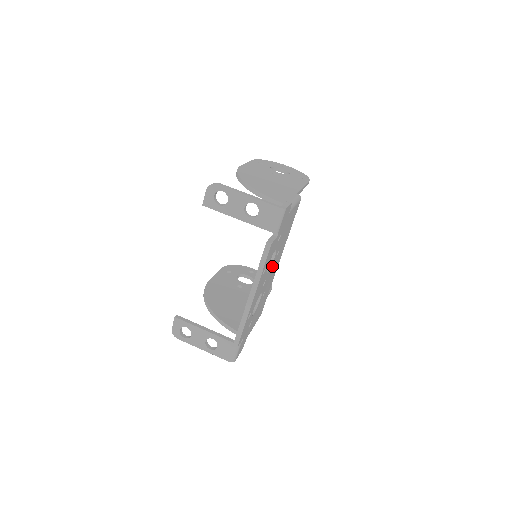
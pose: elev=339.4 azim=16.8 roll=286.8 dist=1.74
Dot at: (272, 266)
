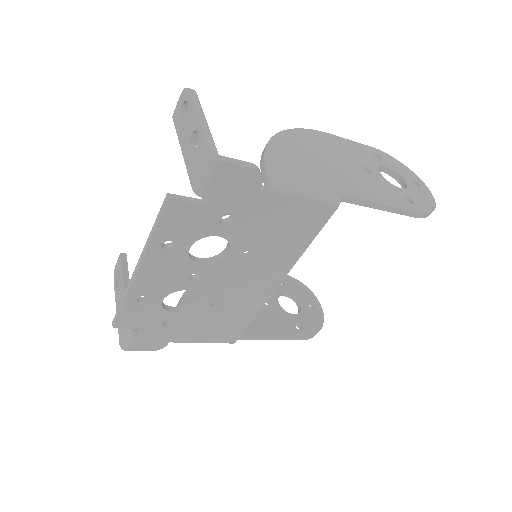
Dot at: (229, 267)
